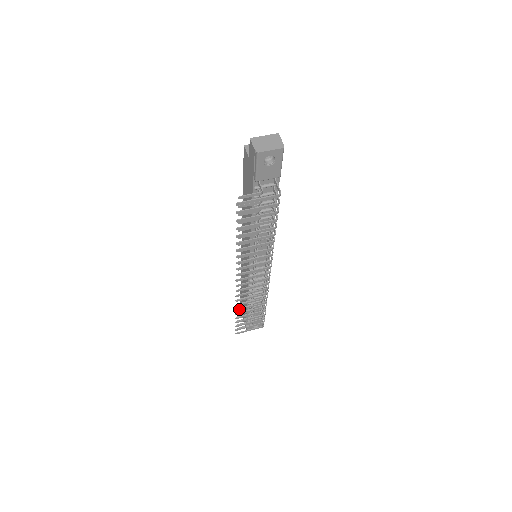
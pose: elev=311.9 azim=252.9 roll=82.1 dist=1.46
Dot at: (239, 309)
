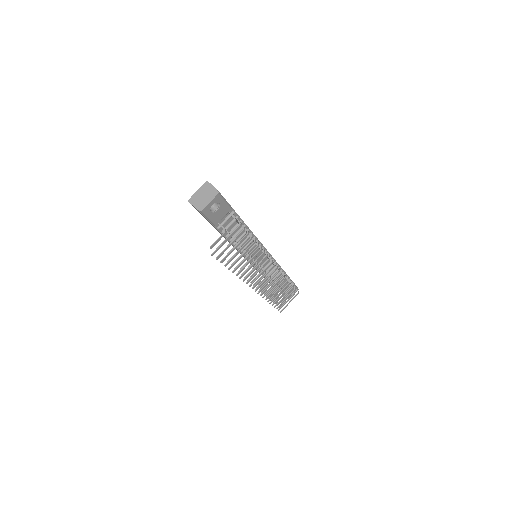
Dot at: (270, 299)
